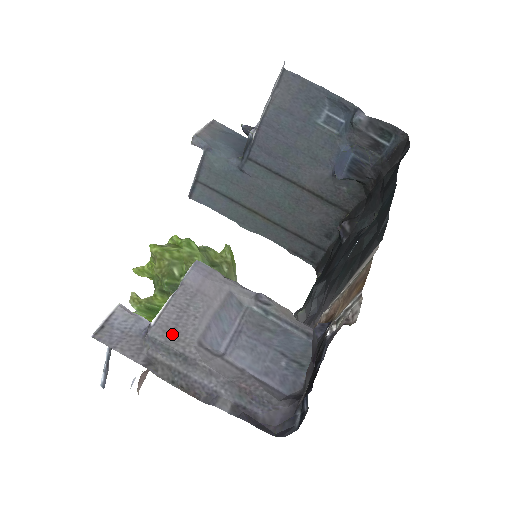
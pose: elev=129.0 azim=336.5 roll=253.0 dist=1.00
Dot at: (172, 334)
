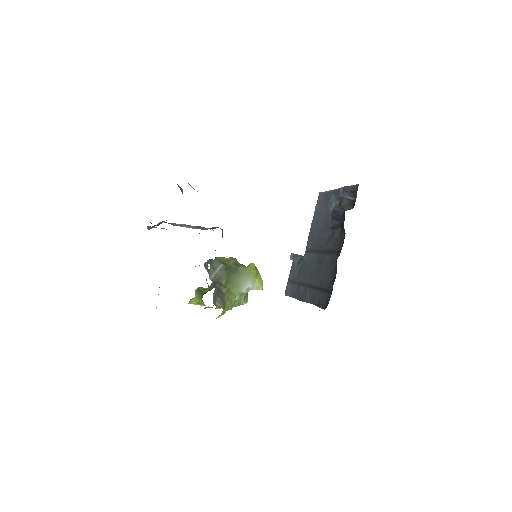
Dot at: occluded
